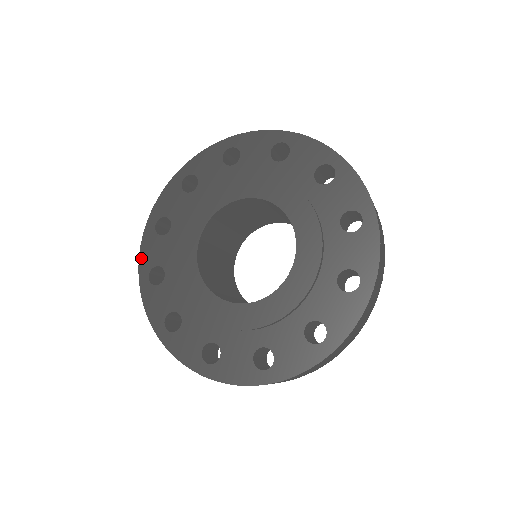
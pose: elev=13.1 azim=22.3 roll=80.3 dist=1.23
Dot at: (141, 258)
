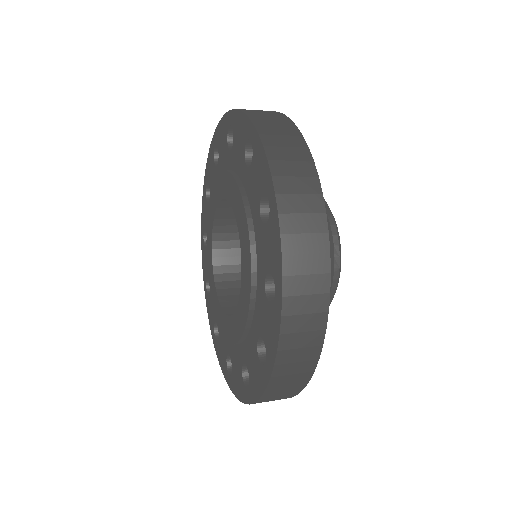
Dot at: (203, 271)
